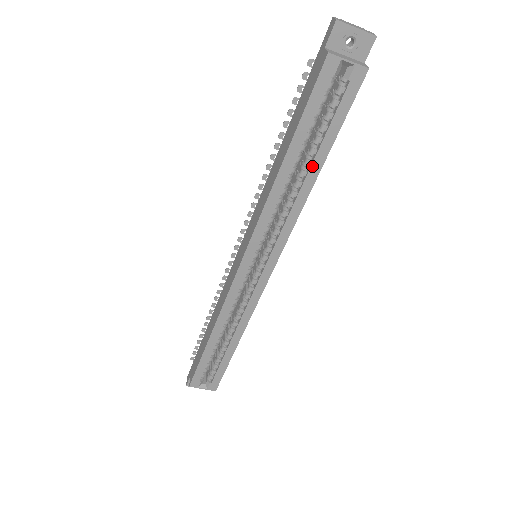
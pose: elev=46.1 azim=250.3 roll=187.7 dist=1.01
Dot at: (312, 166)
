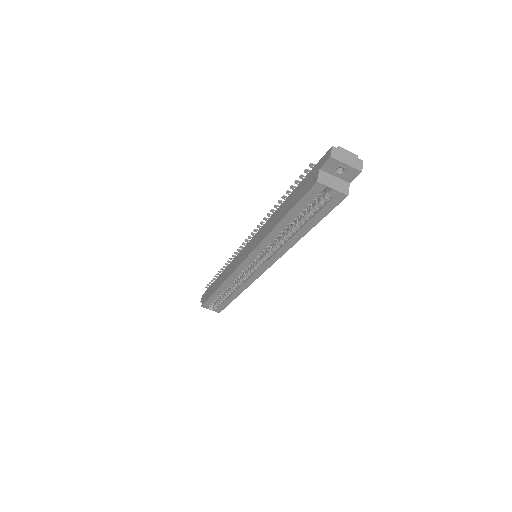
Dot at: (299, 231)
